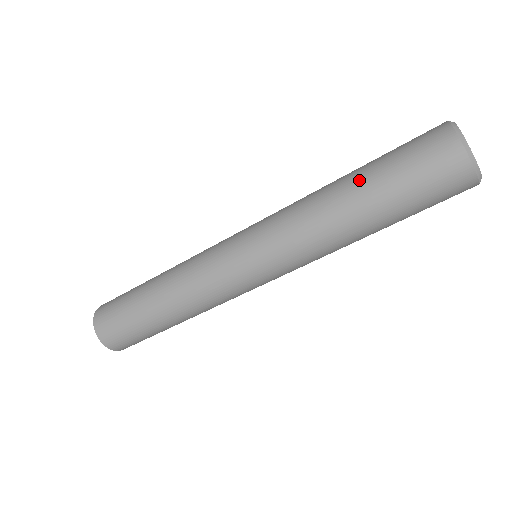
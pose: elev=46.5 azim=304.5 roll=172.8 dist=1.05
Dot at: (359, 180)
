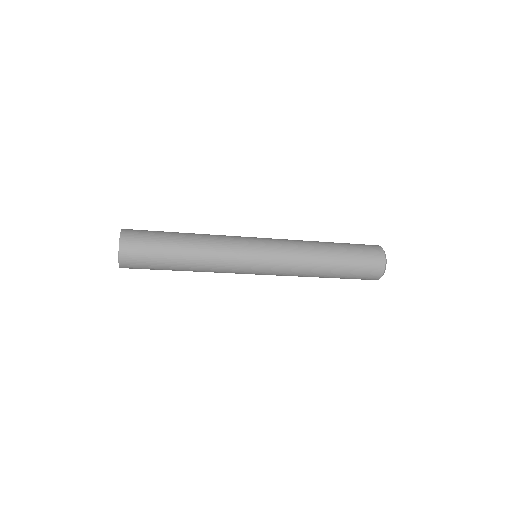
Dot at: (338, 256)
